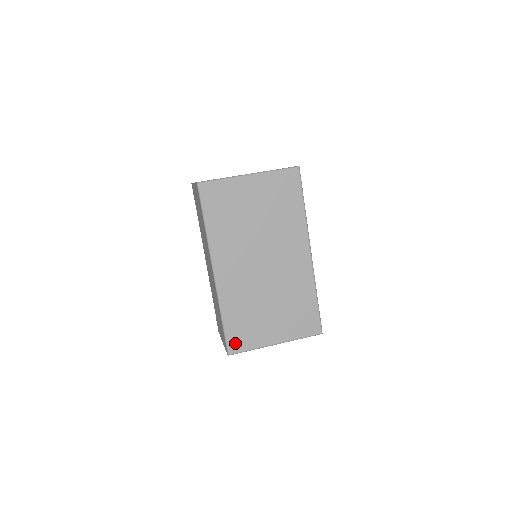
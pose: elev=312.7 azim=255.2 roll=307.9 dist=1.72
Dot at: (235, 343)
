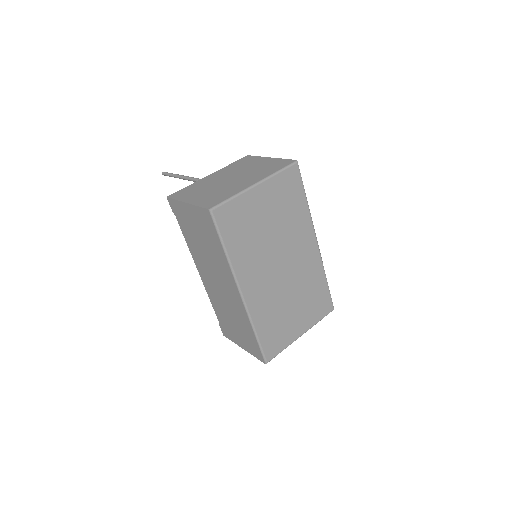
Dot at: (270, 351)
